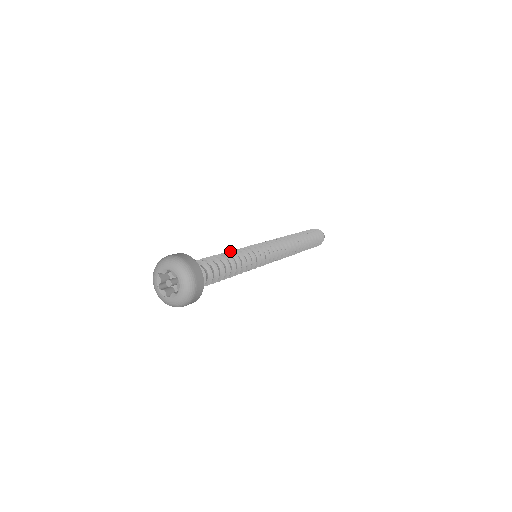
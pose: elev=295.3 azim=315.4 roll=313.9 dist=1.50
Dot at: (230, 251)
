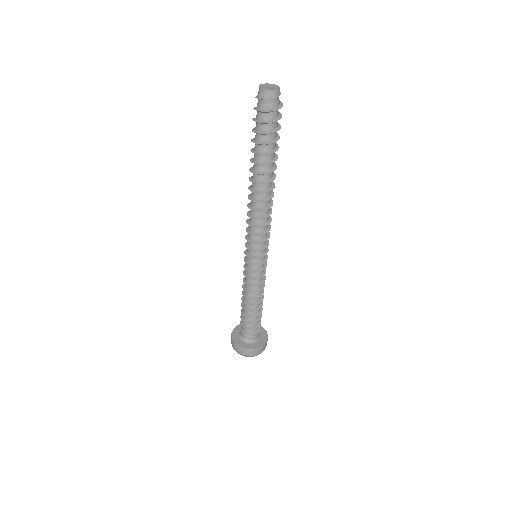
Dot at: occluded
